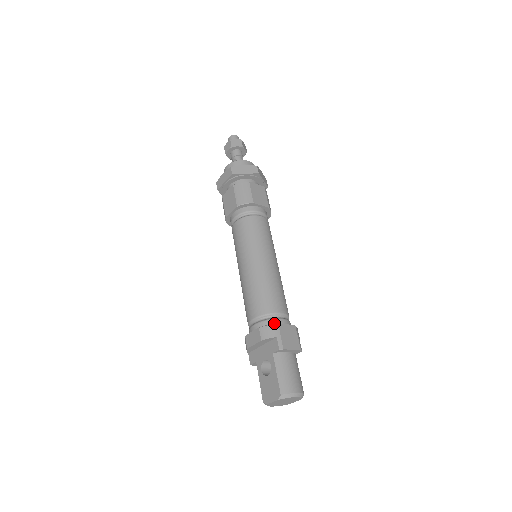
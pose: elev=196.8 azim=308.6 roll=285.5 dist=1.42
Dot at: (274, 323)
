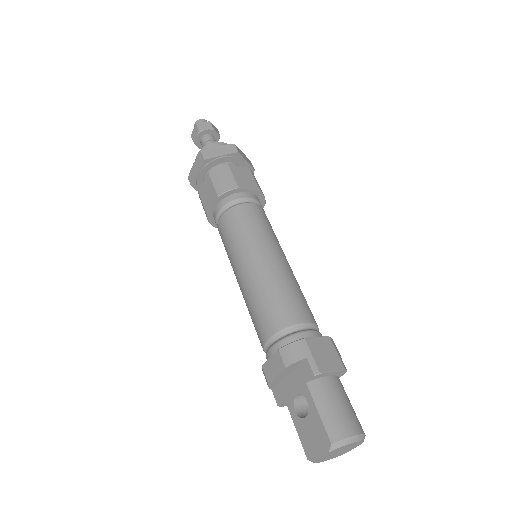
Dot at: (299, 339)
